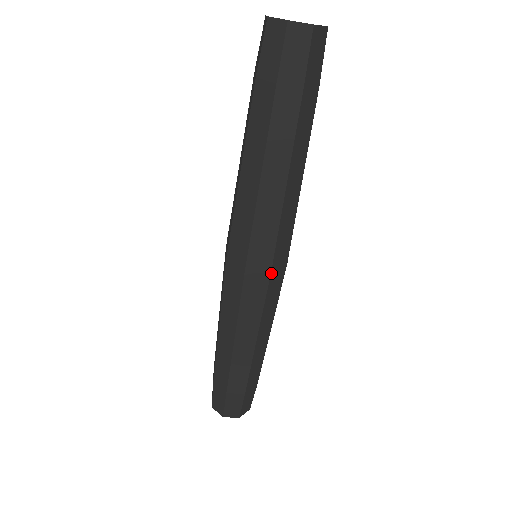
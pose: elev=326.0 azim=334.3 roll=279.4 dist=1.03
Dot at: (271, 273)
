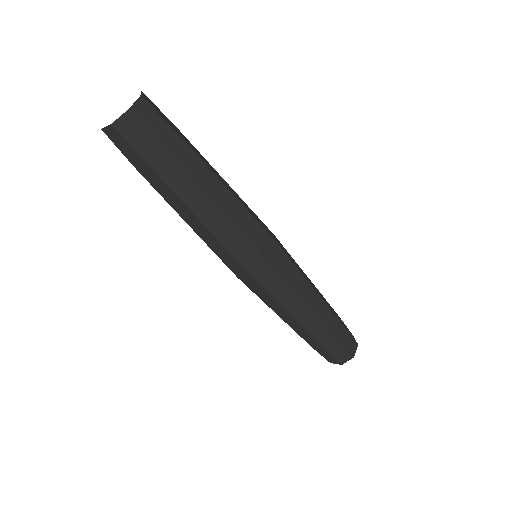
Dot at: (253, 277)
